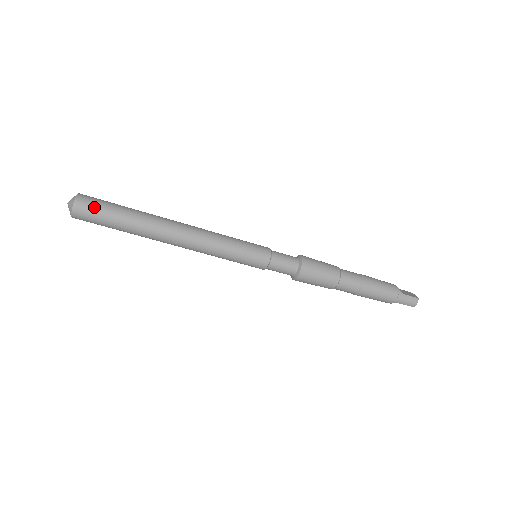
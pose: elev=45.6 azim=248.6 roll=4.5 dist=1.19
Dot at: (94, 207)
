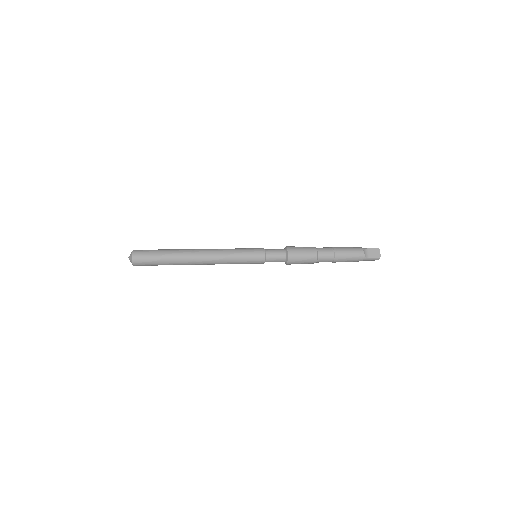
Dot at: (145, 263)
